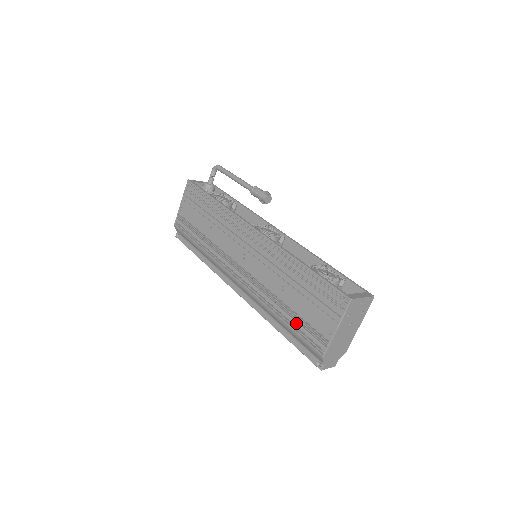
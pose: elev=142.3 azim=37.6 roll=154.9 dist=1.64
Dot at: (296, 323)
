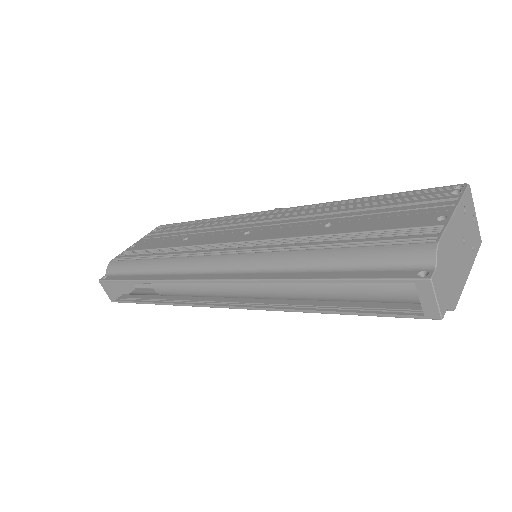
Dot at: (361, 239)
